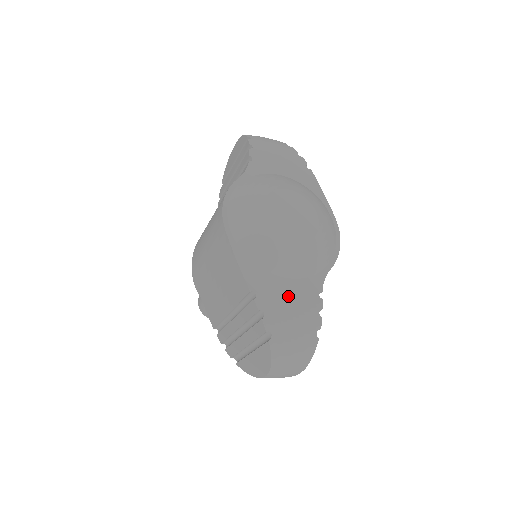
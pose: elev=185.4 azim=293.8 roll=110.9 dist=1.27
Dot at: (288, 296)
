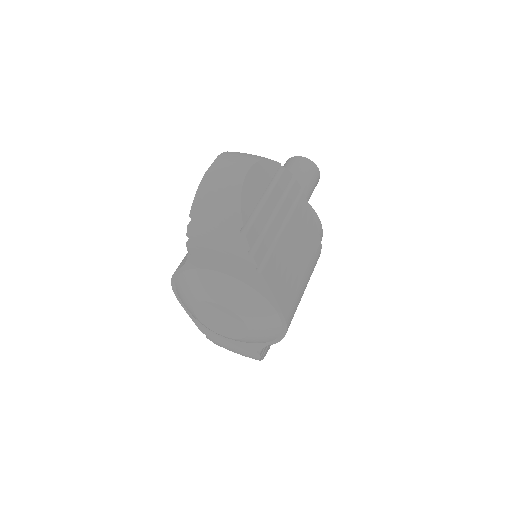
Dot at: (231, 344)
